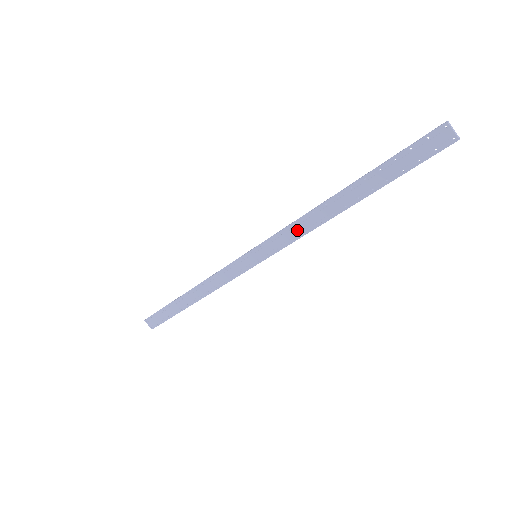
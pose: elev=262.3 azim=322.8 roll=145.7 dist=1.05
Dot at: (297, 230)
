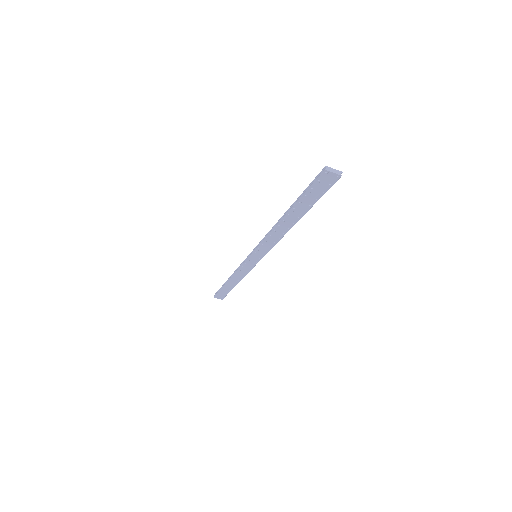
Dot at: (271, 240)
